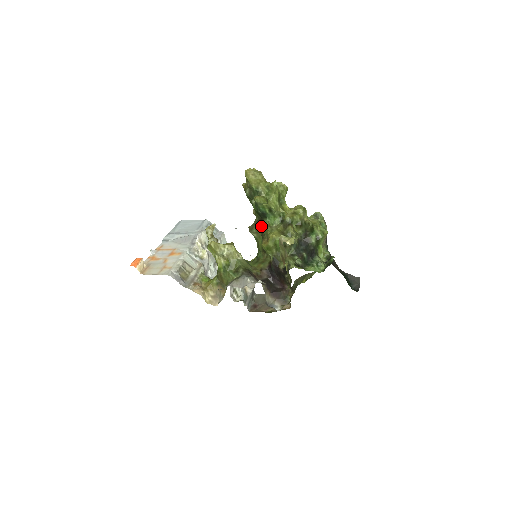
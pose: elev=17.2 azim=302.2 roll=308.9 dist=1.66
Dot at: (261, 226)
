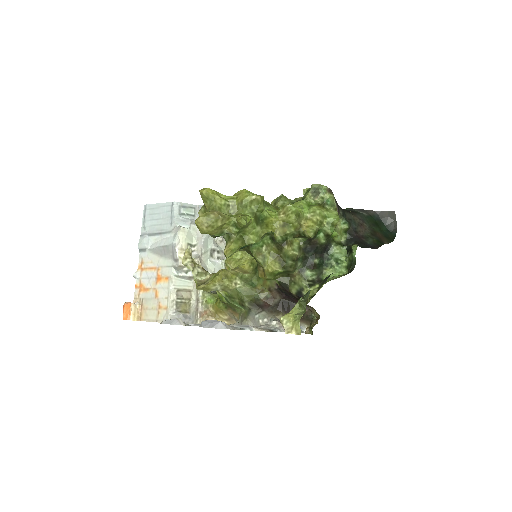
Dot at: (248, 249)
